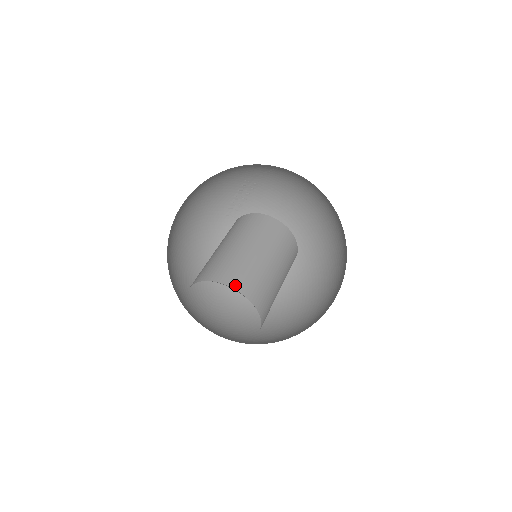
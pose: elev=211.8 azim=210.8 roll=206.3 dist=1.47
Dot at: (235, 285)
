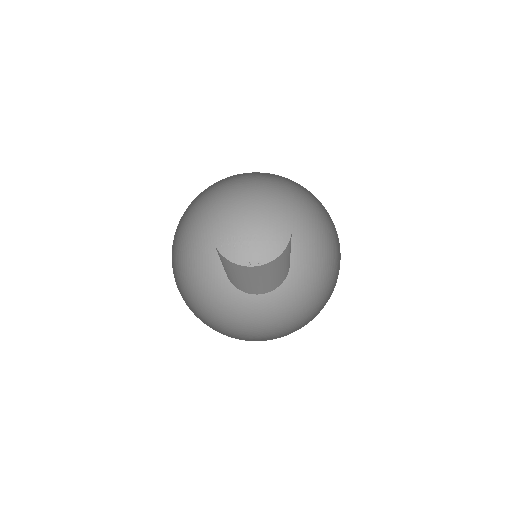
Dot at: occluded
